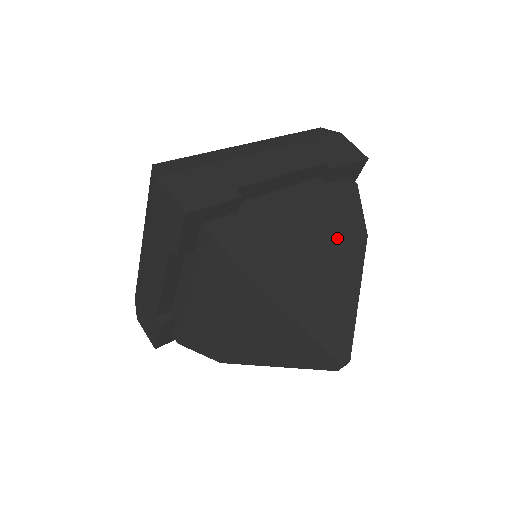
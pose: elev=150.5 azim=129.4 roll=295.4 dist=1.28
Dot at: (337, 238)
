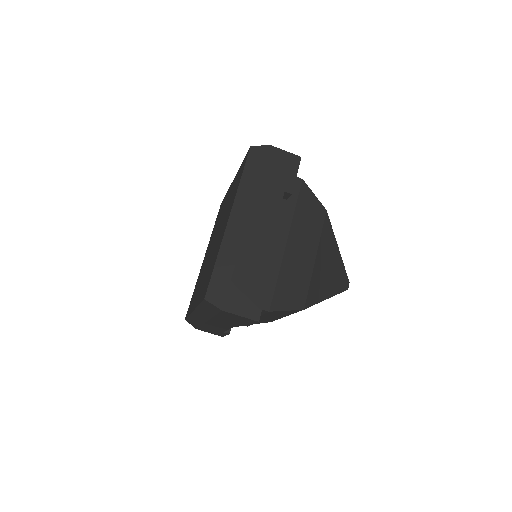
Dot at: (316, 233)
